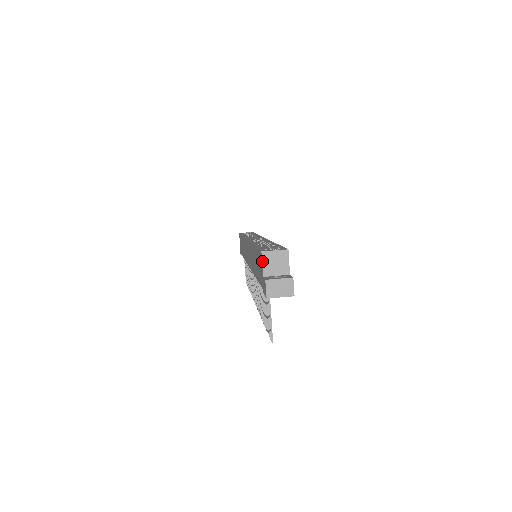
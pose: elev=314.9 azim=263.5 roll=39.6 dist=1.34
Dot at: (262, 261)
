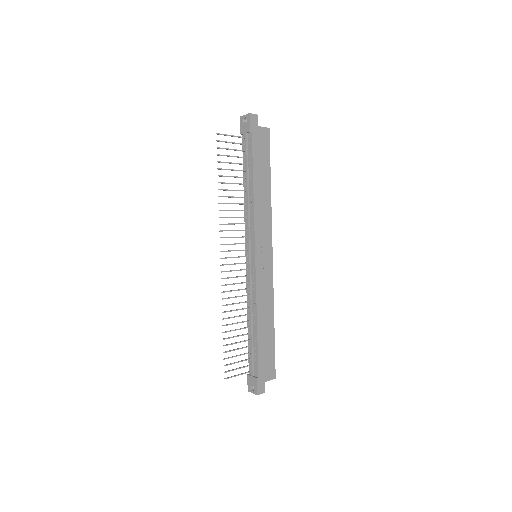
Dot at: occluded
